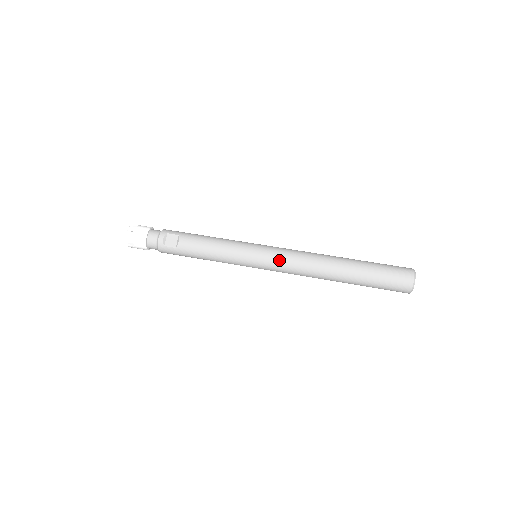
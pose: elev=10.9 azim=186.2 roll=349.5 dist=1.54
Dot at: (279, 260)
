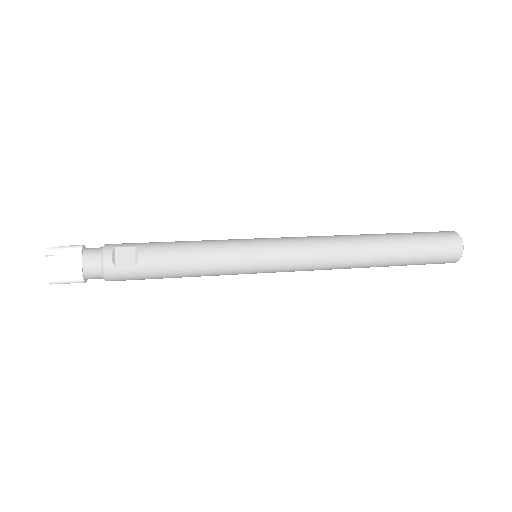
Dot at: (295, 252)
